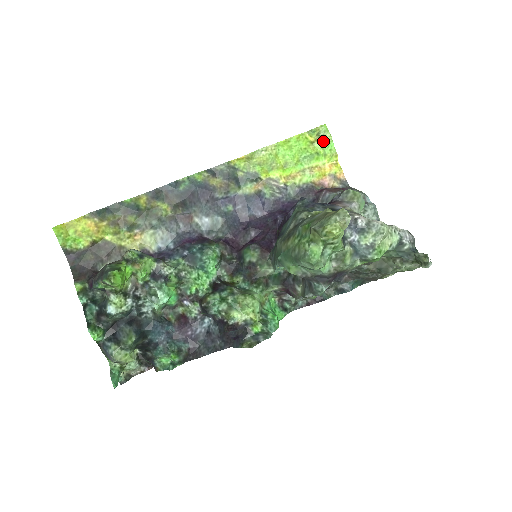
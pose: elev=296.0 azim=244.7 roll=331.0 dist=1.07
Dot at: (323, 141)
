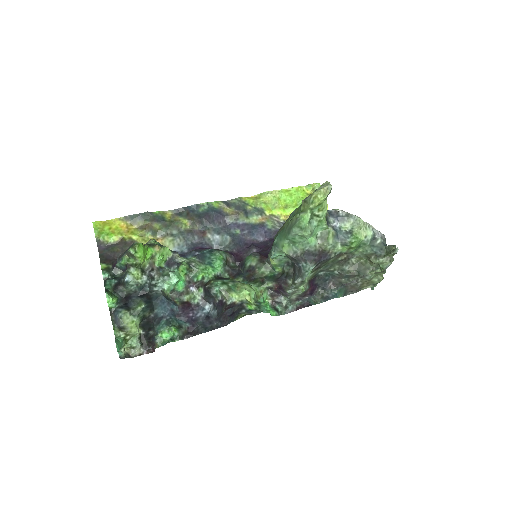
Dot at: occluded
